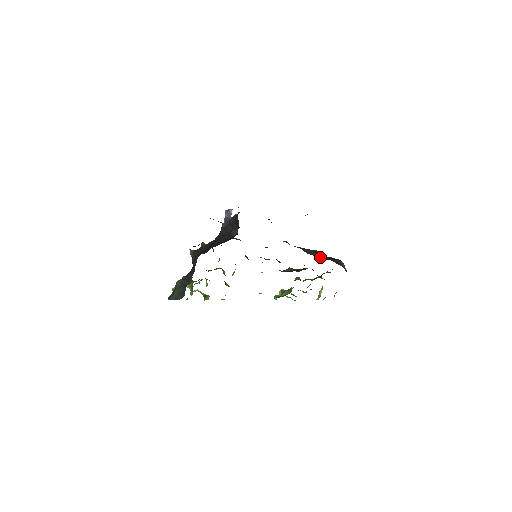
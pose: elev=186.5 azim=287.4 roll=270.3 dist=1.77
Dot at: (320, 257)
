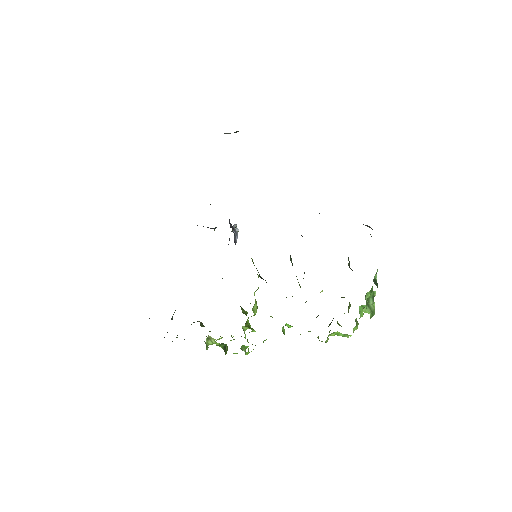
Dot at: occluded
